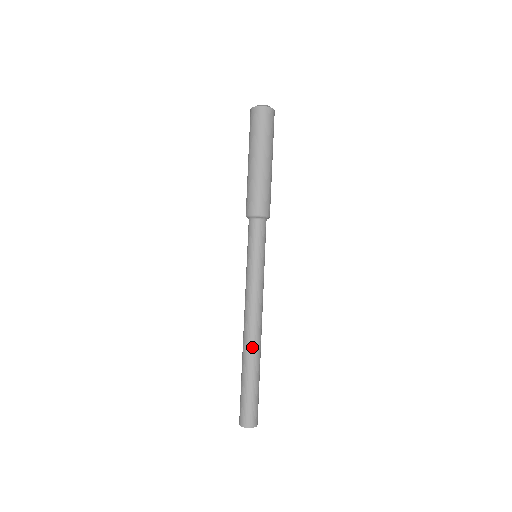
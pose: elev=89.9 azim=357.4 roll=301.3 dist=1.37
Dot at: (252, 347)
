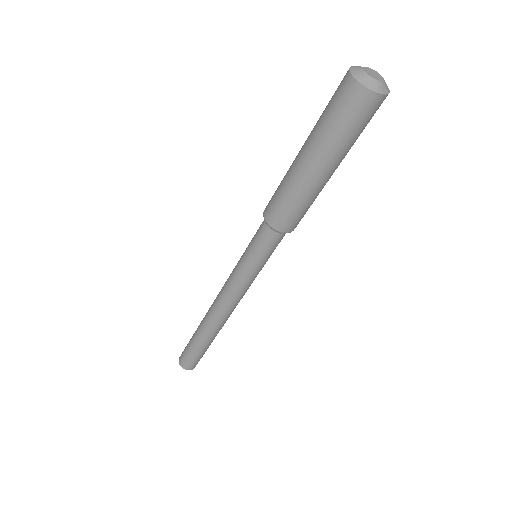
Dot at: (209, 326)
